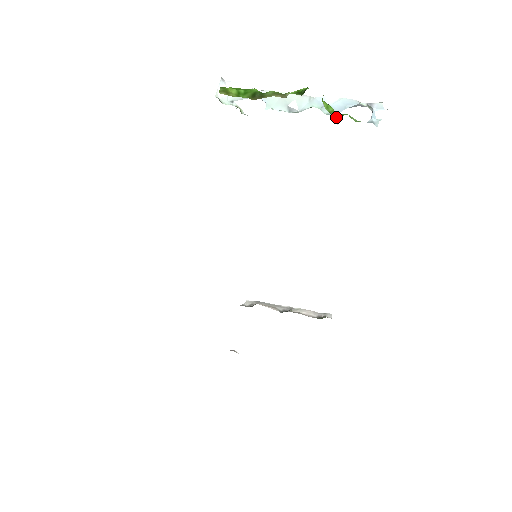
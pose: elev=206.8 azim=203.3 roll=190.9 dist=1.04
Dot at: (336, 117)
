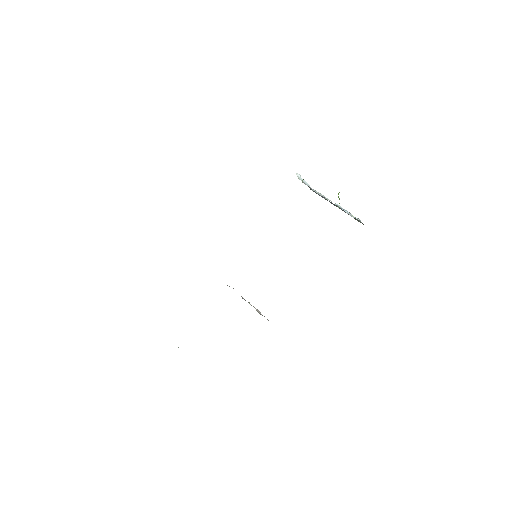
Dot at: (339, 207)
